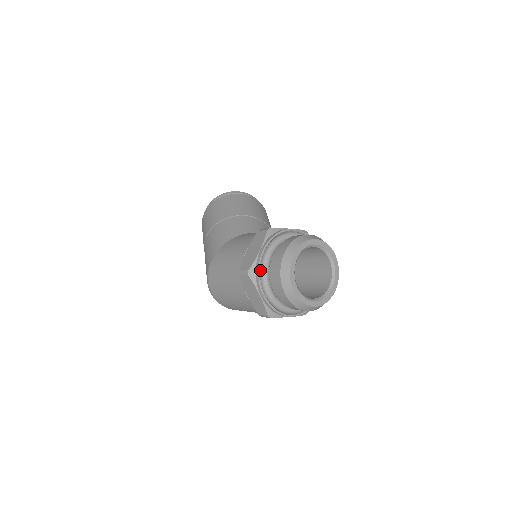
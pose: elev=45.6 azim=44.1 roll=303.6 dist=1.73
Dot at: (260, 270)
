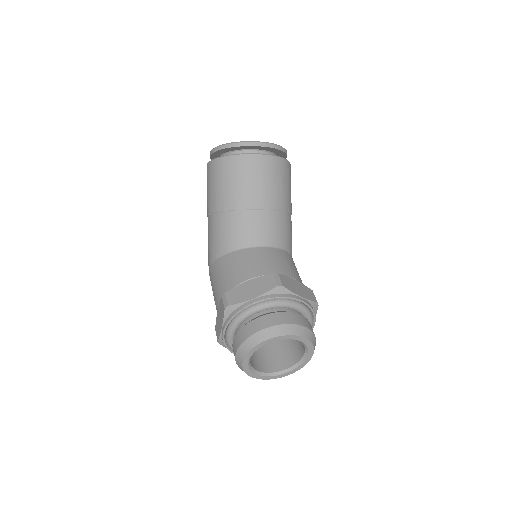
Dot at: (227, 344)
